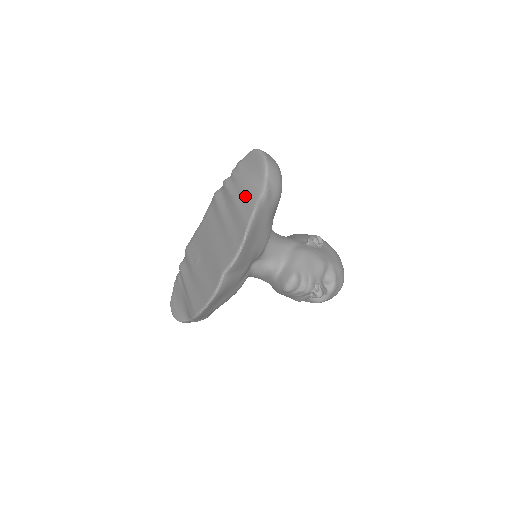
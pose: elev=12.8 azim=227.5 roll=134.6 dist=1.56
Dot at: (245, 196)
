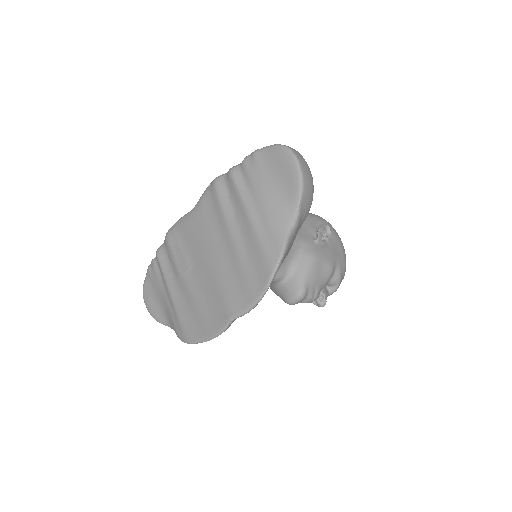
Dot at: (267, 220)
